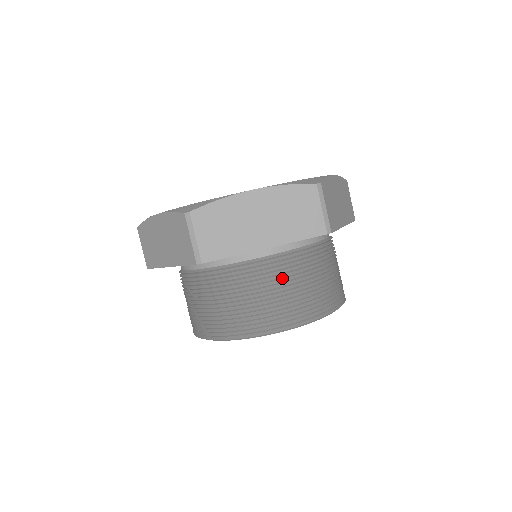
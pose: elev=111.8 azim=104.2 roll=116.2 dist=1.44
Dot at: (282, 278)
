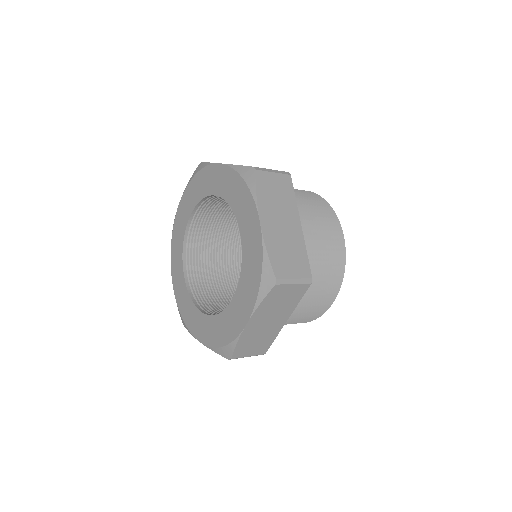
Dot at: (305, 298)
